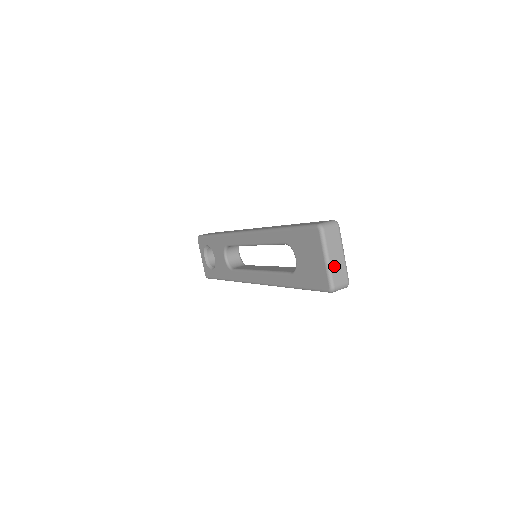
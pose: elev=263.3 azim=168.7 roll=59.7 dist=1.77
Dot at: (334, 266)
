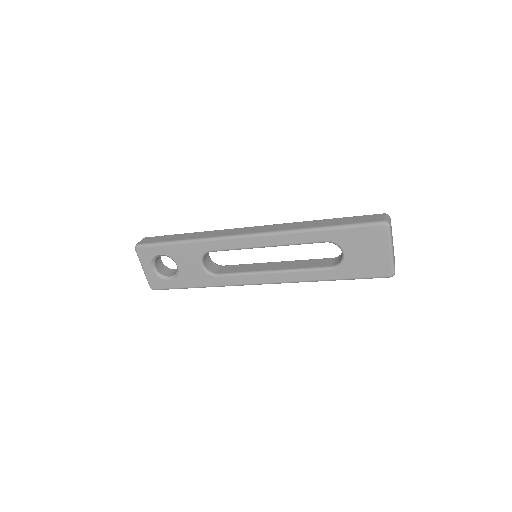
Dot at: occluded
